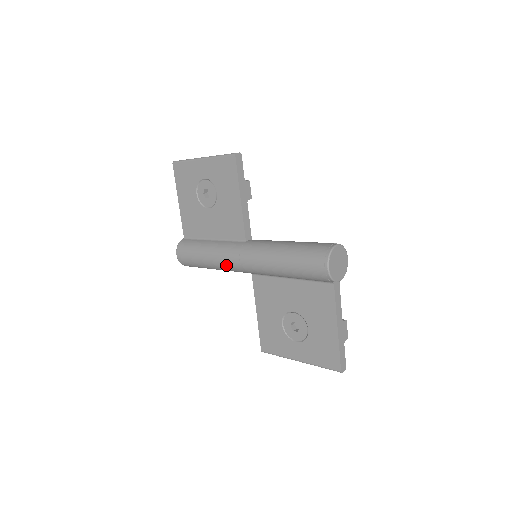
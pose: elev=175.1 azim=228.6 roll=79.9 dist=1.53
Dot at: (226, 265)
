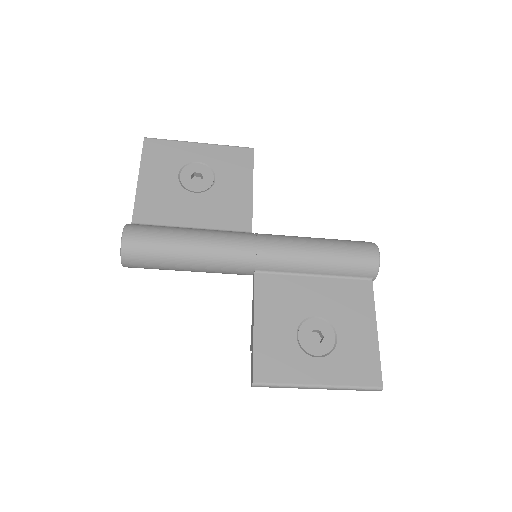
Dot at: (226, 251)
